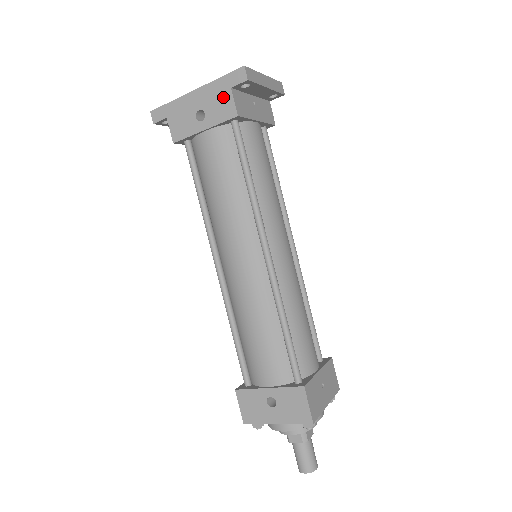
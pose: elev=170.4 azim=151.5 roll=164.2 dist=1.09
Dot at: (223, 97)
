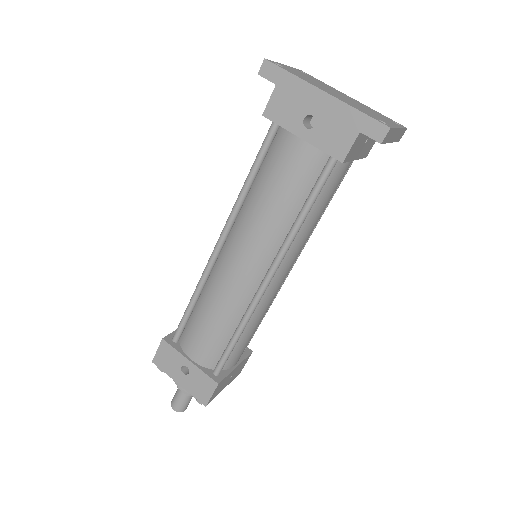
Dot at: (345, 131)
